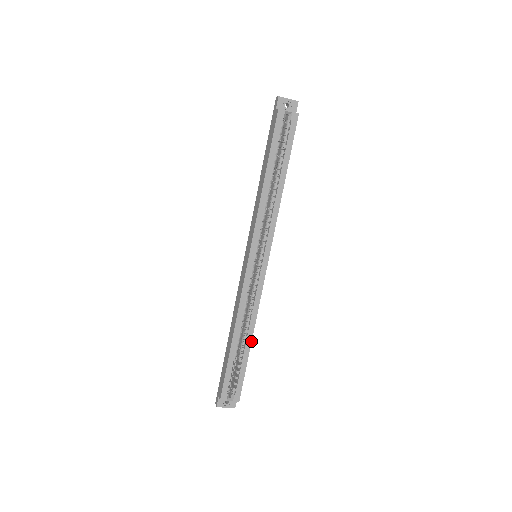
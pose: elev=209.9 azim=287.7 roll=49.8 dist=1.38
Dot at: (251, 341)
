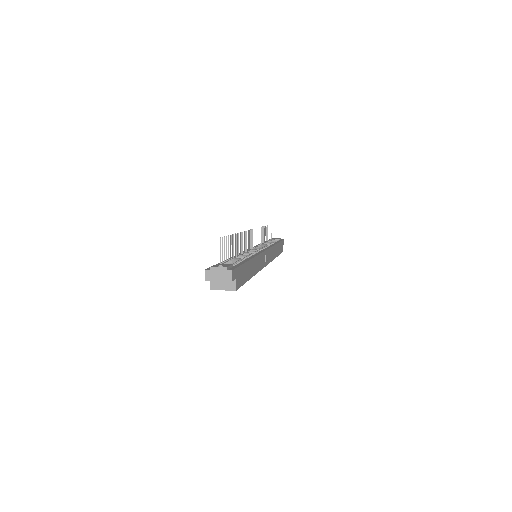
Dot at: occluded
